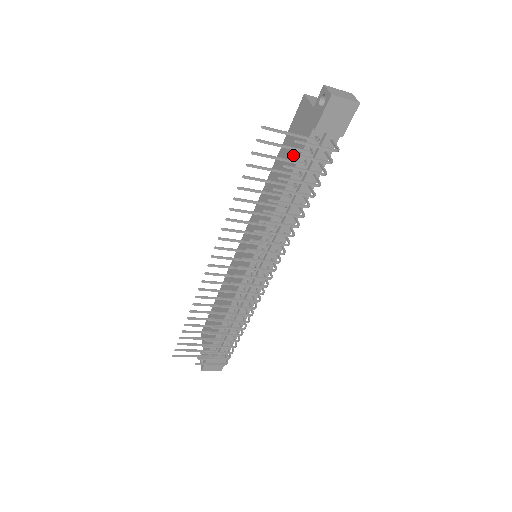
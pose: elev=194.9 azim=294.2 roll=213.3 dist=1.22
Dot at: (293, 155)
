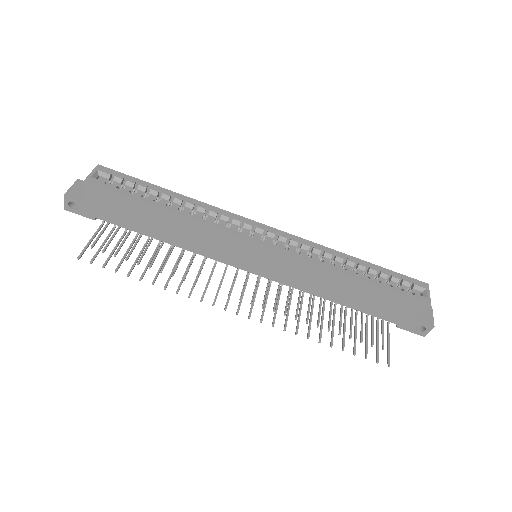
Dot at: (372, 344)
